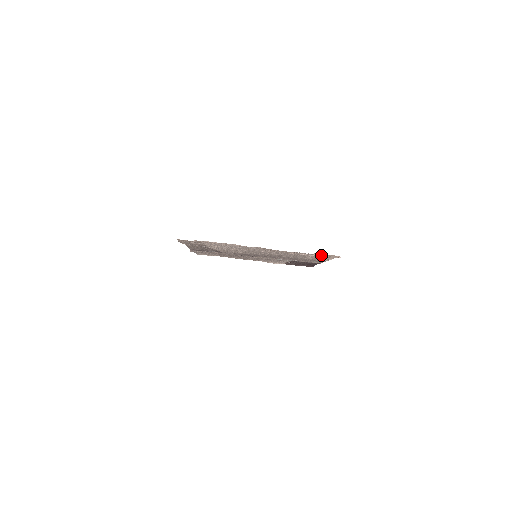
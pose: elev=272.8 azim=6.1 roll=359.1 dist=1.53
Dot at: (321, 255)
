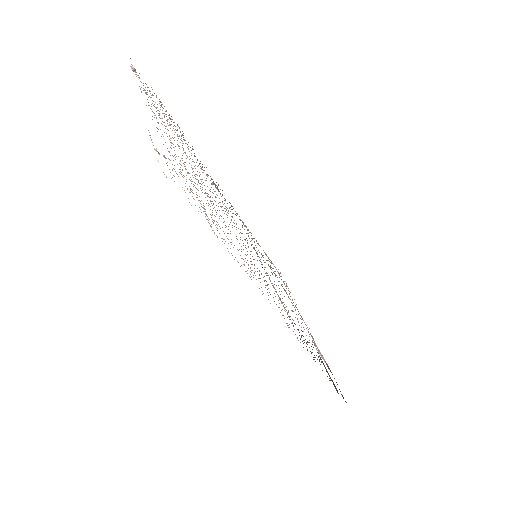
Dot at: occluded
